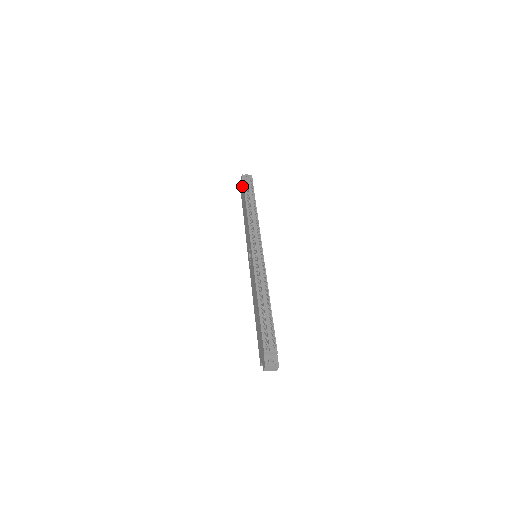
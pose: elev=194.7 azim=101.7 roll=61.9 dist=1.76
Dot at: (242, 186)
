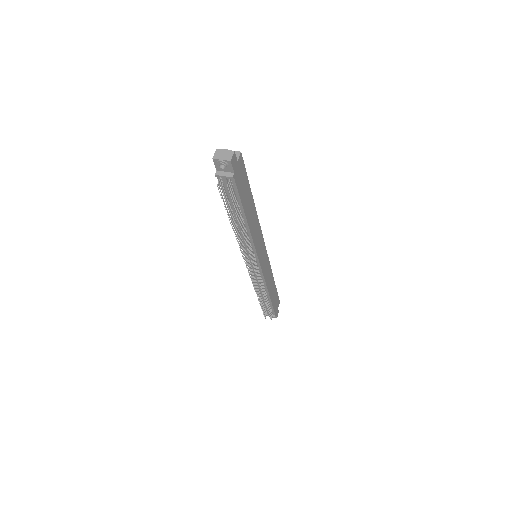
Dot at: occluded
